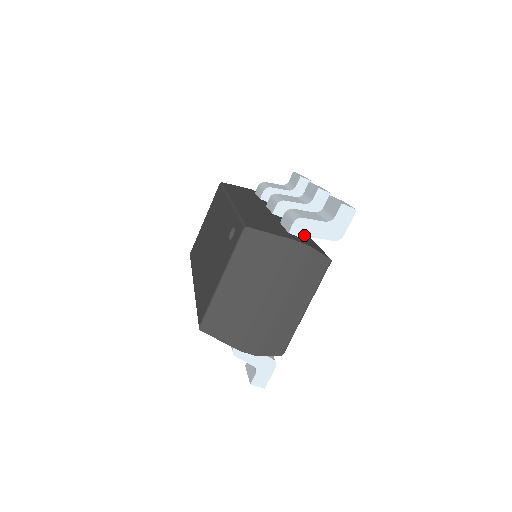
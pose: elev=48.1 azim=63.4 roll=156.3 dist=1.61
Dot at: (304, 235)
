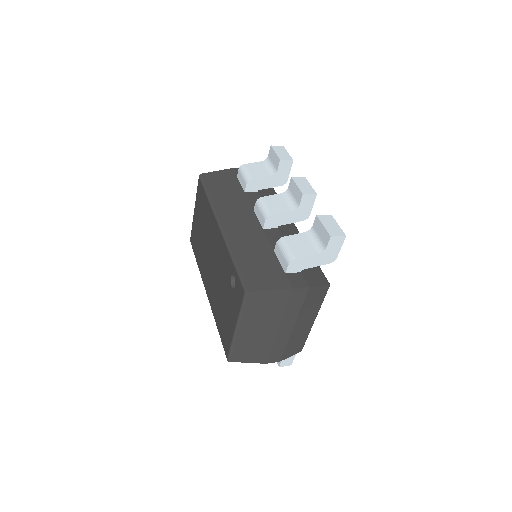
Dot at: (300, 270)
